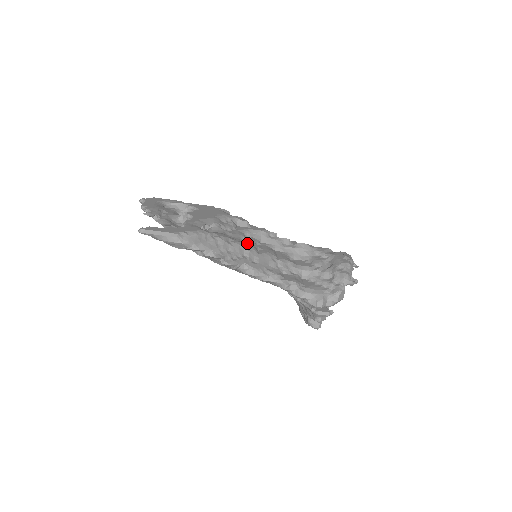
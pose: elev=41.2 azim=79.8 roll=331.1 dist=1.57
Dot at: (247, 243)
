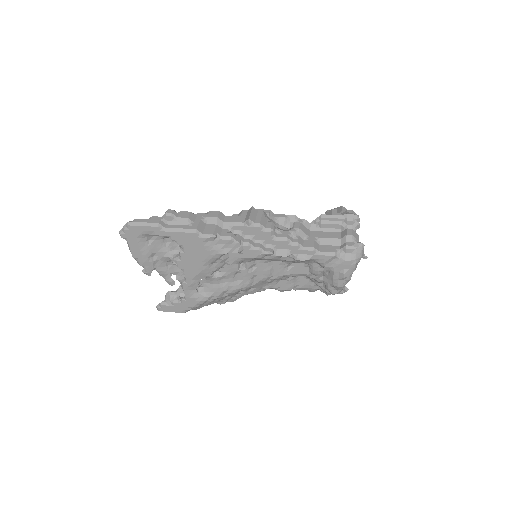
Dot at: (242, 279)
